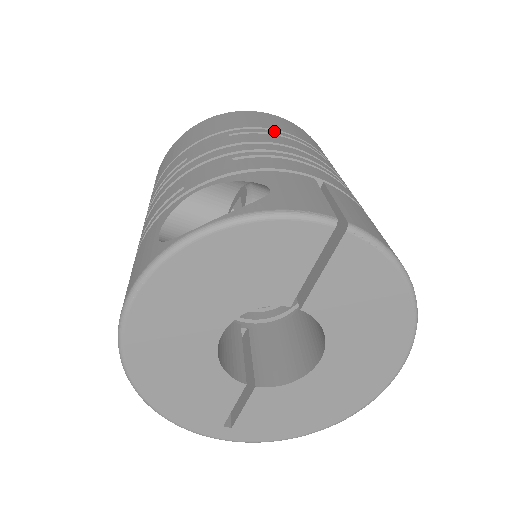
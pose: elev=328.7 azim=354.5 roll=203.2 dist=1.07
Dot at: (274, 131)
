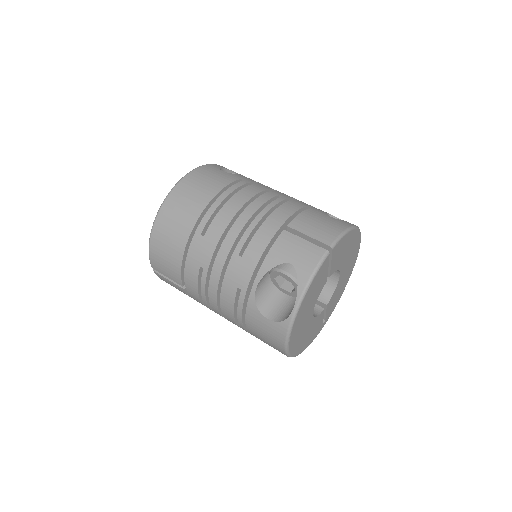
Dot at: (212, 207)
